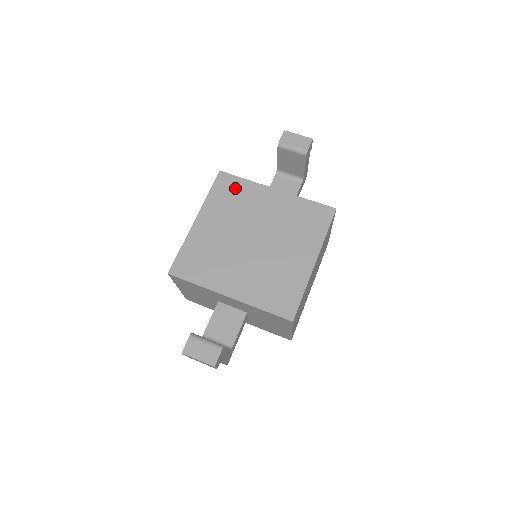
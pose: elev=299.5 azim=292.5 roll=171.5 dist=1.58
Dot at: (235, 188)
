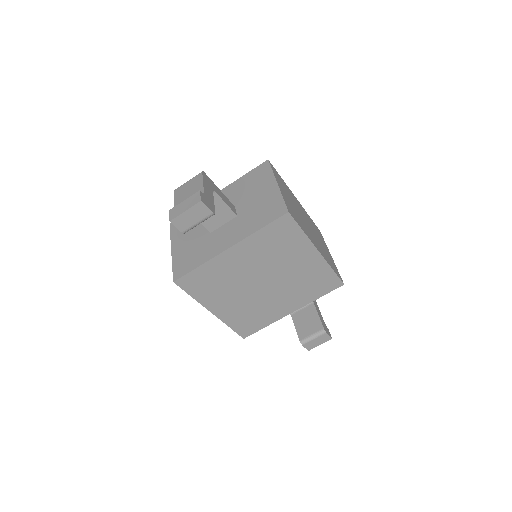
Dot at: (202, 278)
